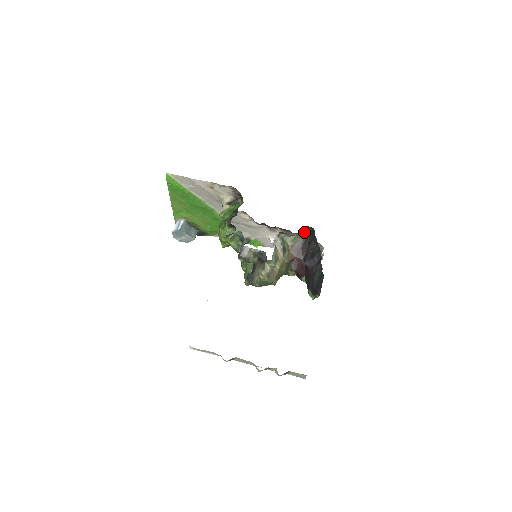
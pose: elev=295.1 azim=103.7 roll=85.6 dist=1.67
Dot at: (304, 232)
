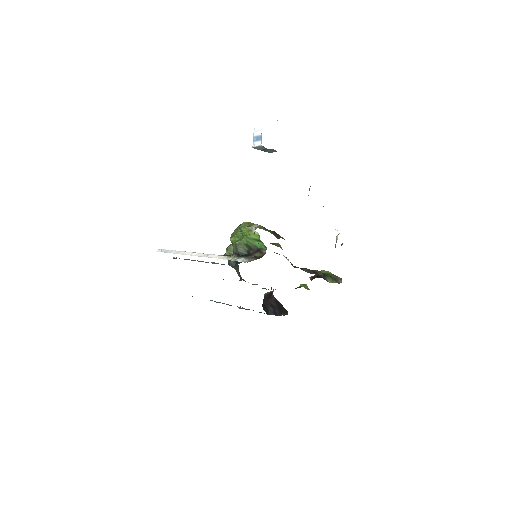
Dot at: occluded
